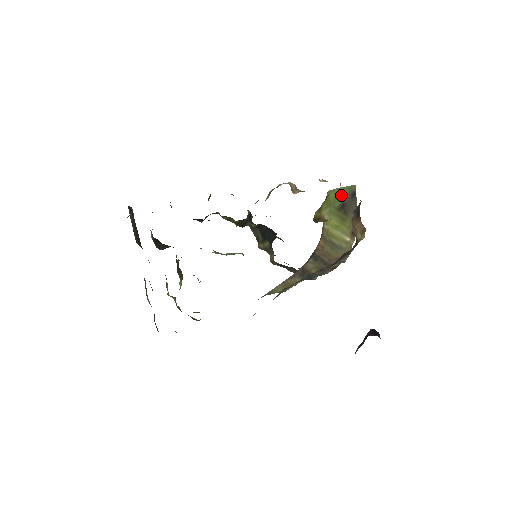
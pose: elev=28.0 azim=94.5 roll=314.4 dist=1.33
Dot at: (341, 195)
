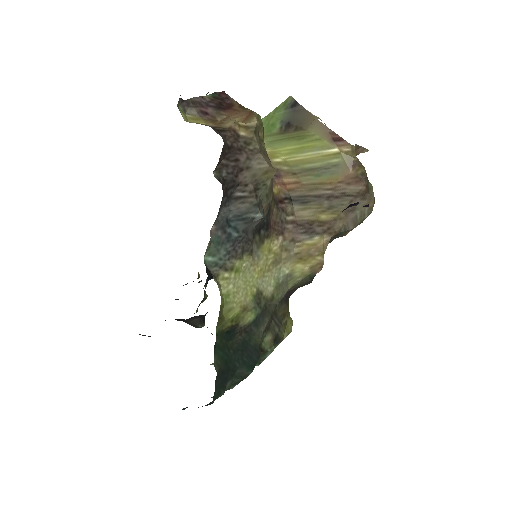
Dot at: (276, 118)
